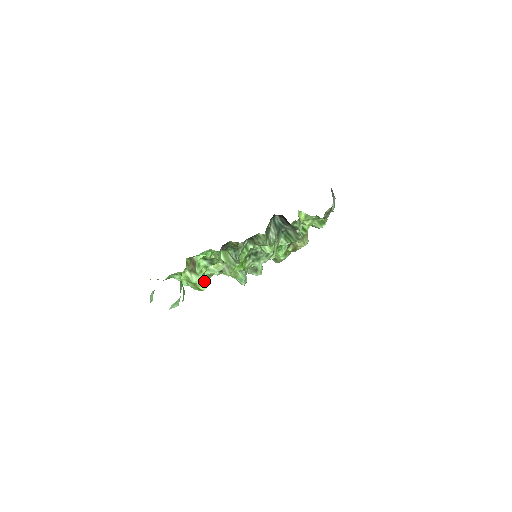
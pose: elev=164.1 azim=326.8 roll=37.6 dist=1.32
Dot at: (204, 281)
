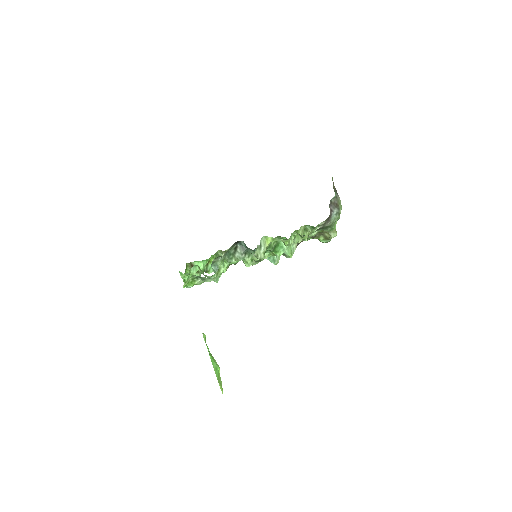
Dot at: occluded
